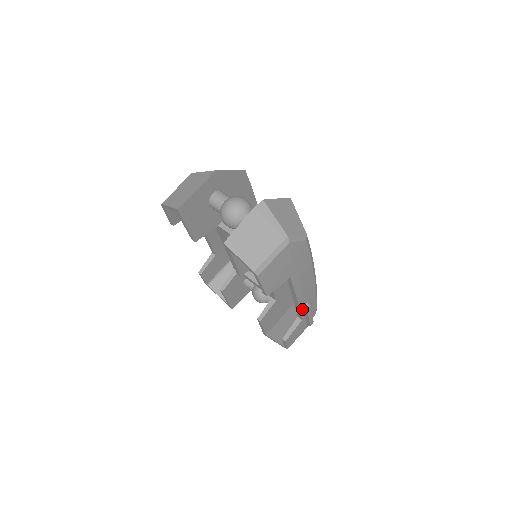
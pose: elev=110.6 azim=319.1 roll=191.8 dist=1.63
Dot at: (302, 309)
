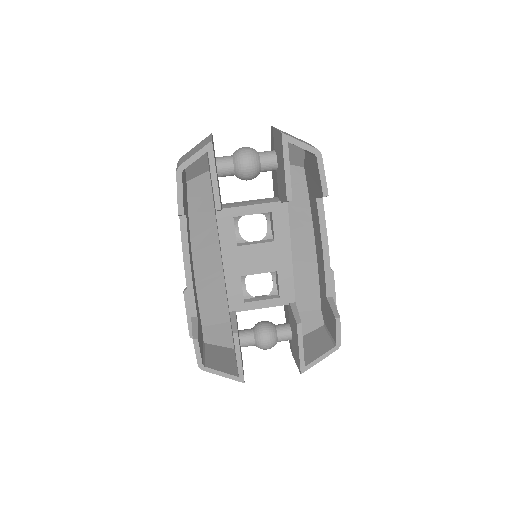
Dot at: (330, 273)
